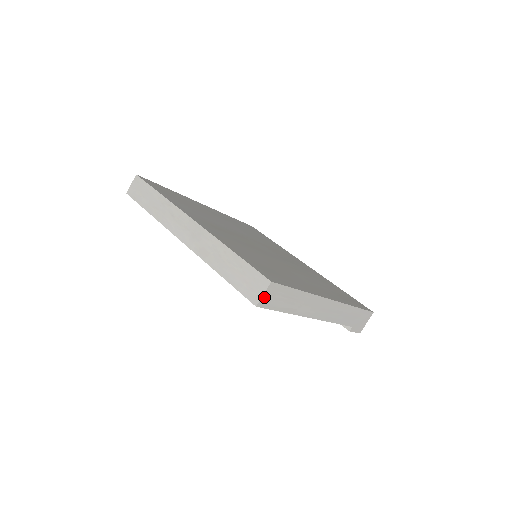
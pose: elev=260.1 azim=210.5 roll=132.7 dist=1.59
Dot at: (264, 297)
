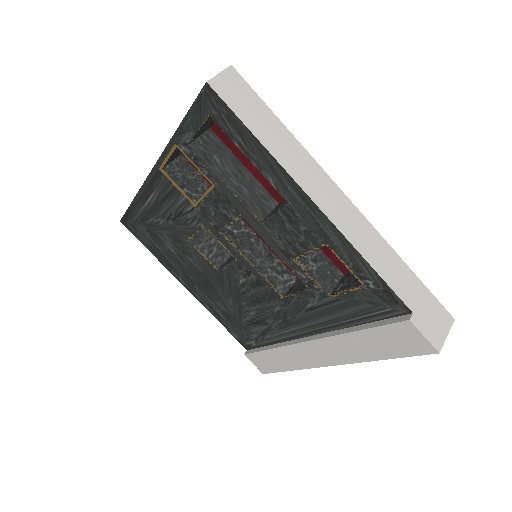
Dot at: (220, 79)
